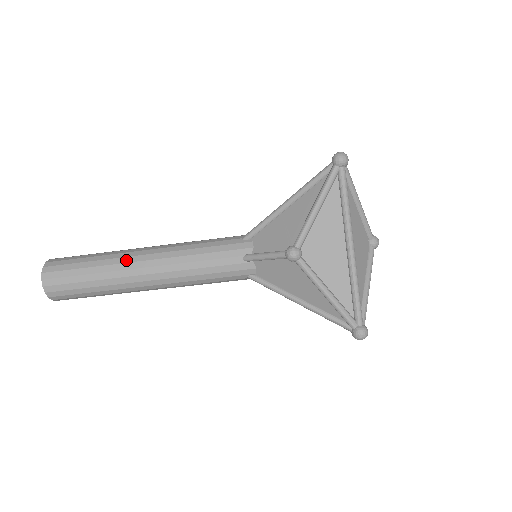
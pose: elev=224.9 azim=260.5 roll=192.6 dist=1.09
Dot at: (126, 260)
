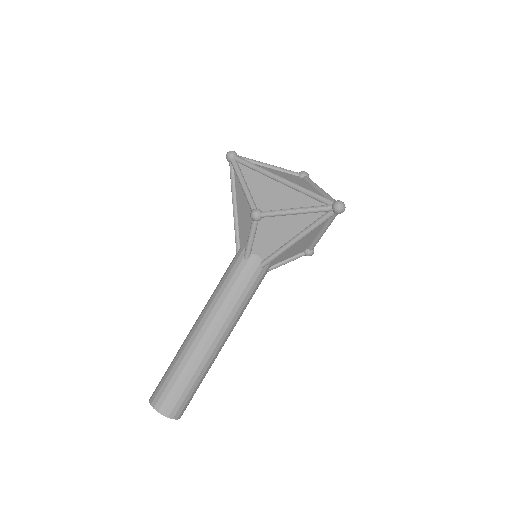
Dot at: (188, 339)
